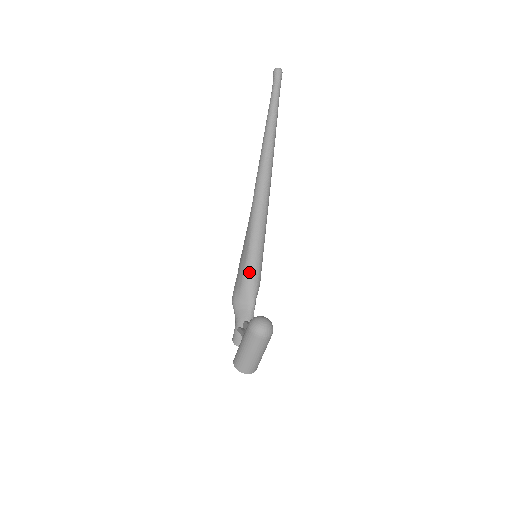
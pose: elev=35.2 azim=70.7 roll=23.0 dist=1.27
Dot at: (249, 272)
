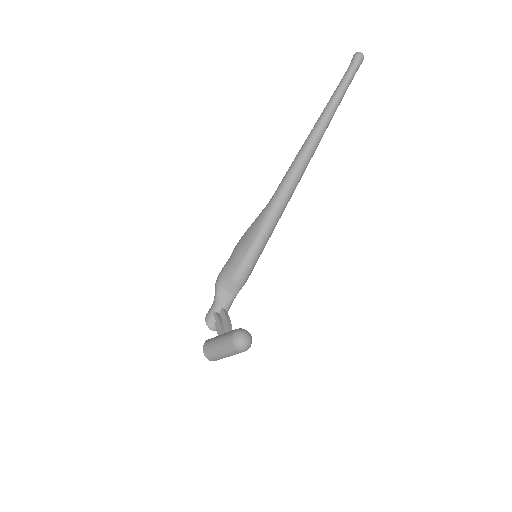
Dot at: (244, 269)
